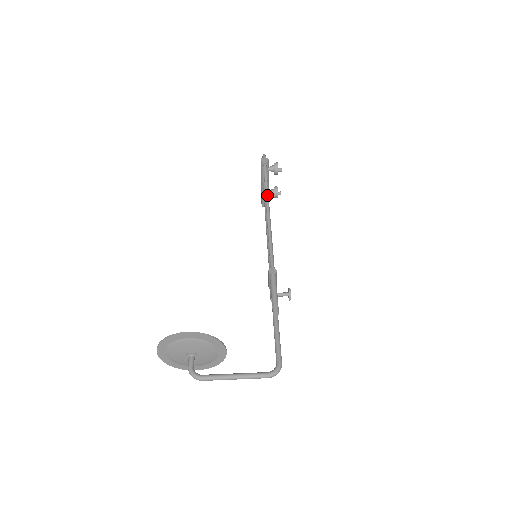
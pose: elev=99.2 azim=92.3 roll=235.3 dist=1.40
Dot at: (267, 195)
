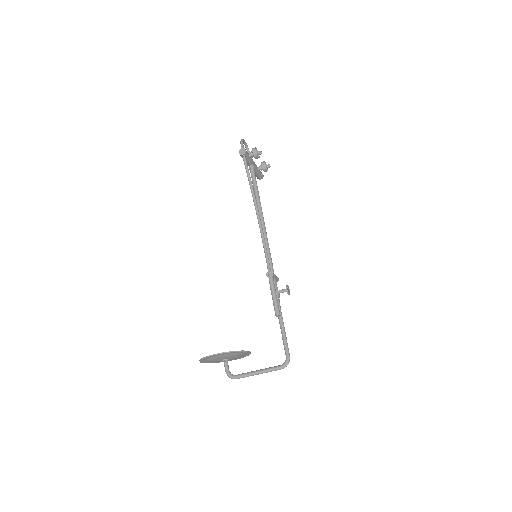
Dot at: (252, 191)
